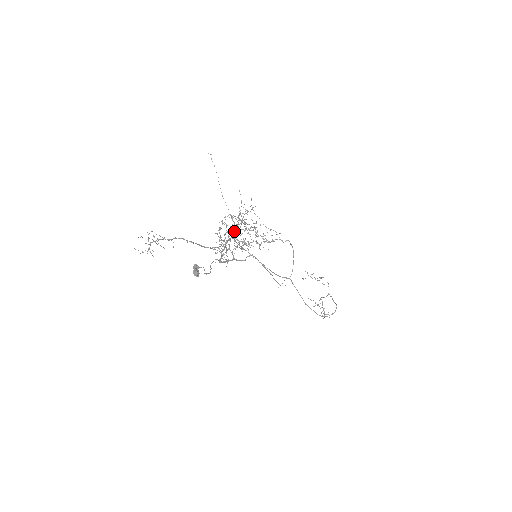
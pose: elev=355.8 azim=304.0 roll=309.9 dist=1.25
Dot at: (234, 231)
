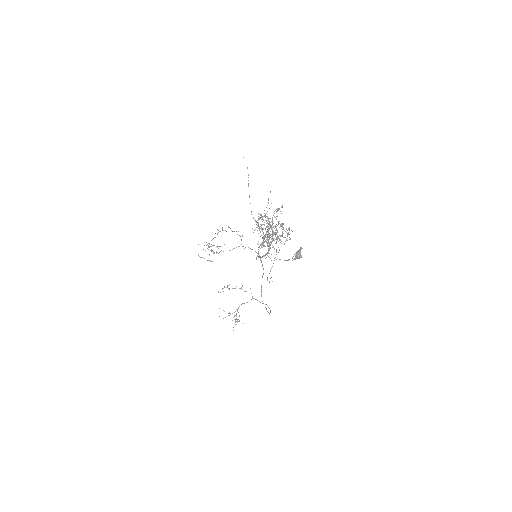
Dot at: occluded
